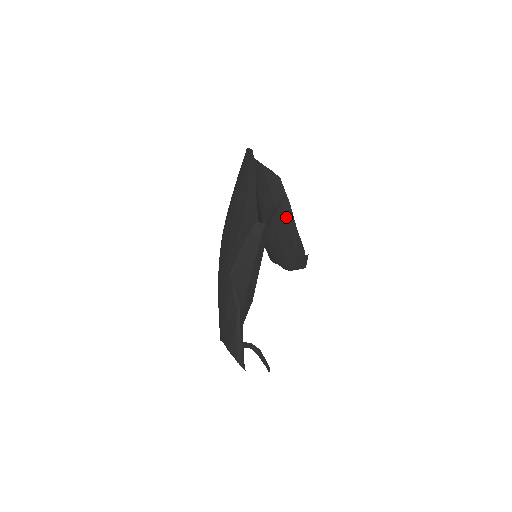
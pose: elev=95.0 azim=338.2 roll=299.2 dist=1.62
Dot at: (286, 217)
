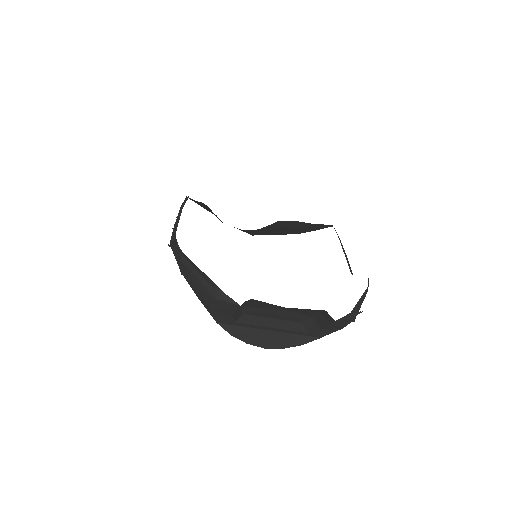
Dot at: (294, 227)
